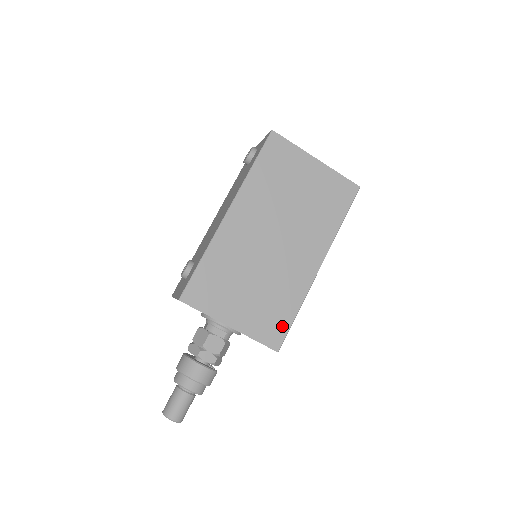
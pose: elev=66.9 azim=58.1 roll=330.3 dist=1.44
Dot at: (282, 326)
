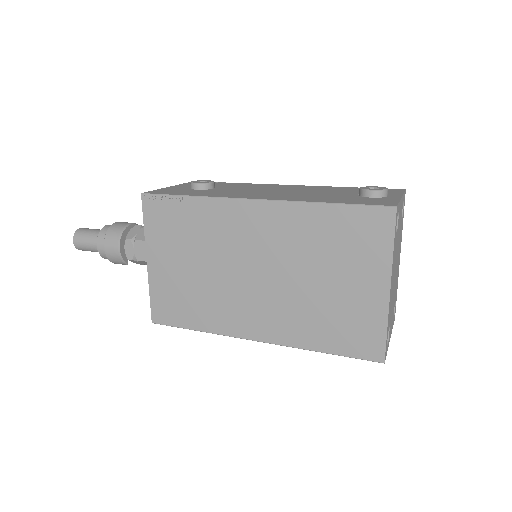
Dot at: (176, 318)
